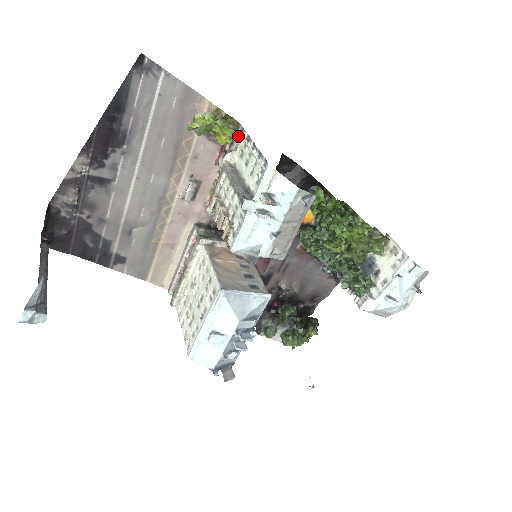
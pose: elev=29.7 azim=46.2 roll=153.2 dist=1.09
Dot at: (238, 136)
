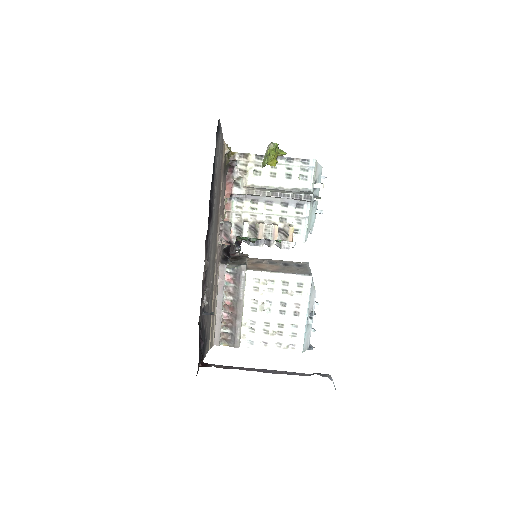
Dot at: (238, 162)
